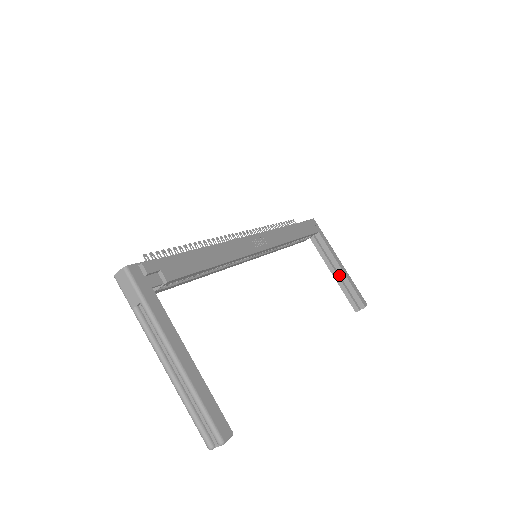
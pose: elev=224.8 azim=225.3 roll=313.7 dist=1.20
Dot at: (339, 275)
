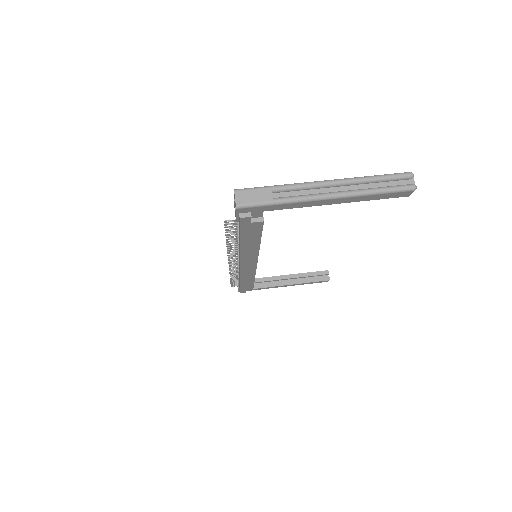
Dot at: (293, 281)
